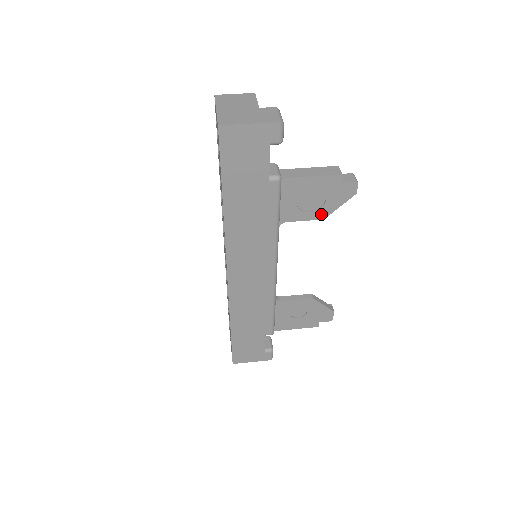
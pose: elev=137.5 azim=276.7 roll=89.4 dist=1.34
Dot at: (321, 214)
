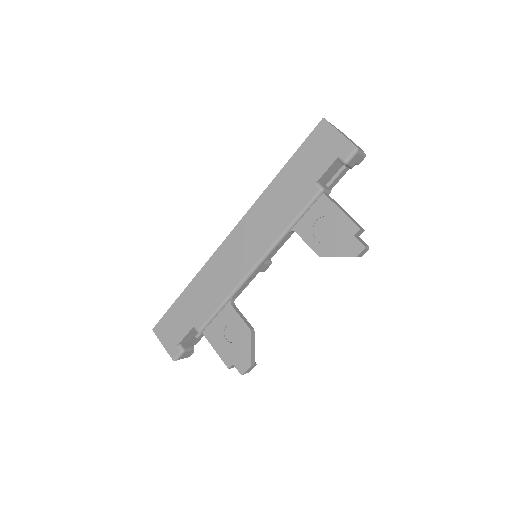
Dot at: (321, 250)
